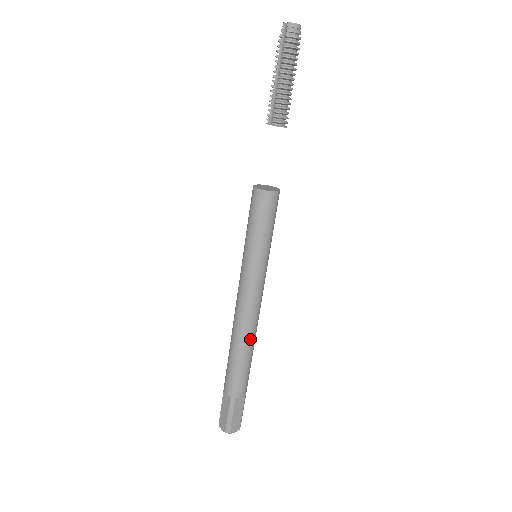
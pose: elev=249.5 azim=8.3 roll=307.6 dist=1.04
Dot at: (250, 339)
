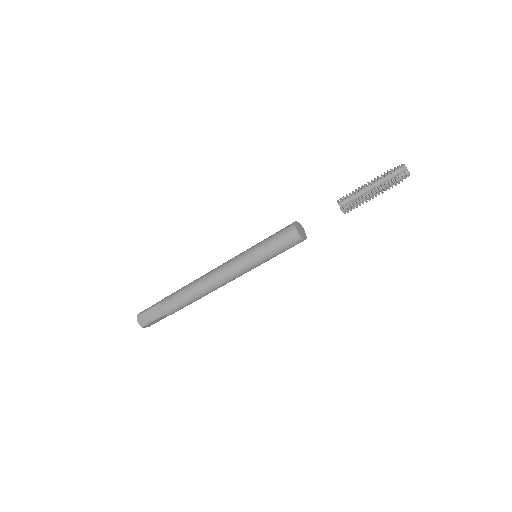
Dot at: (208, 293)
